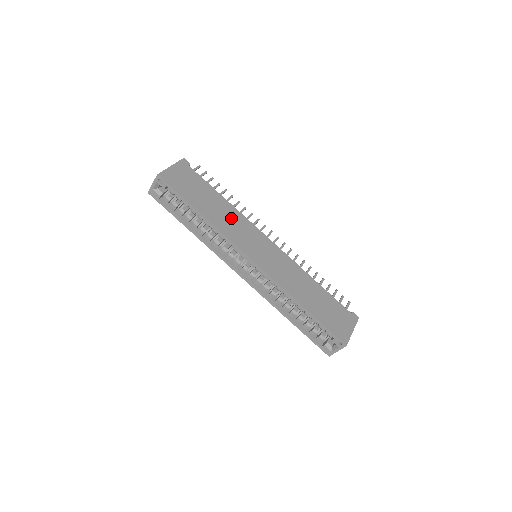
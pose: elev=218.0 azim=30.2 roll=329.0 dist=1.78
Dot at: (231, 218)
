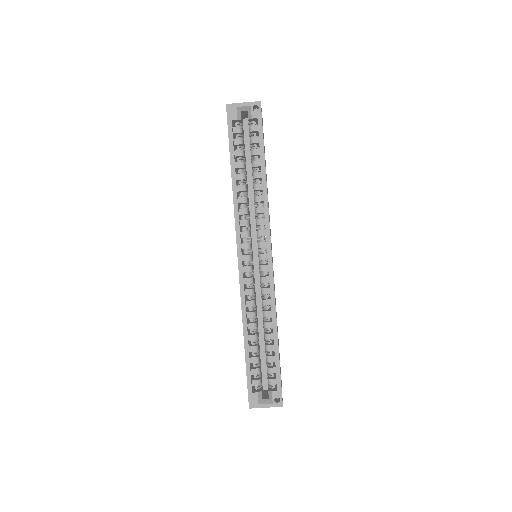
Dot at: (268, 203)
